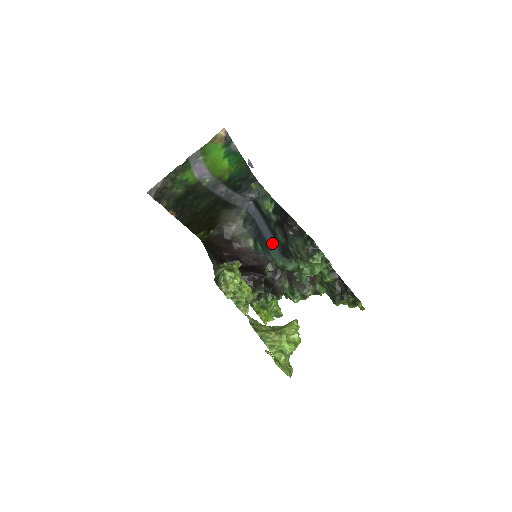
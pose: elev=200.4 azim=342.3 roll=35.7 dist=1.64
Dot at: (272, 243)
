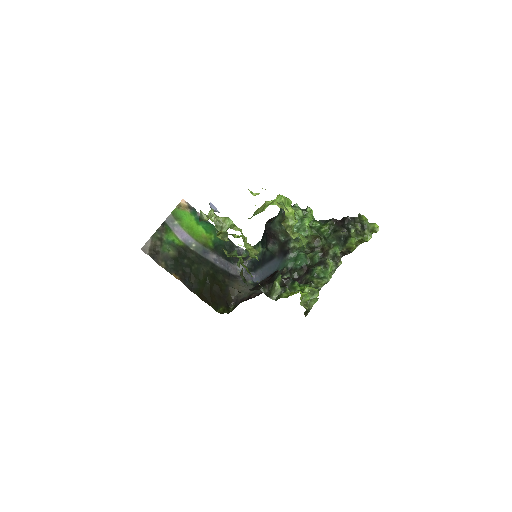
Dot at: (277, 265)
